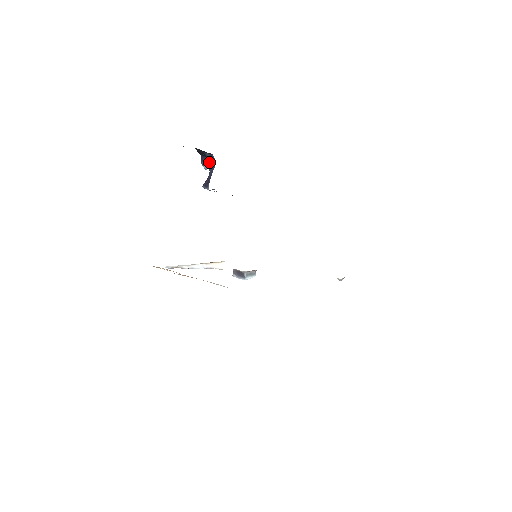
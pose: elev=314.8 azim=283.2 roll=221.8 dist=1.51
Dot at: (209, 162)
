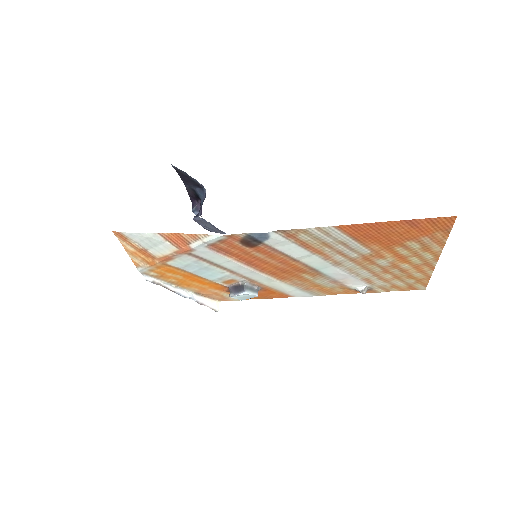
Dot at: (200, 205)
